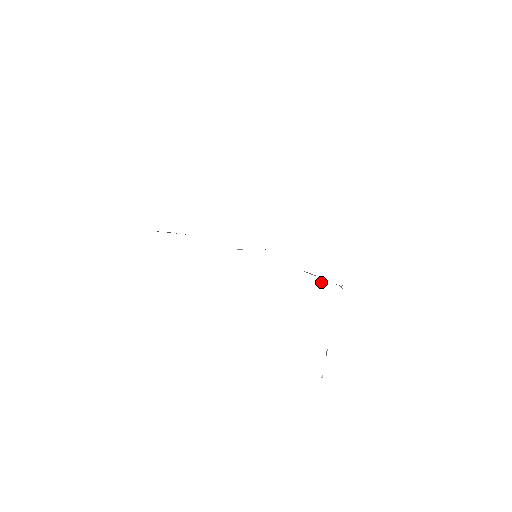
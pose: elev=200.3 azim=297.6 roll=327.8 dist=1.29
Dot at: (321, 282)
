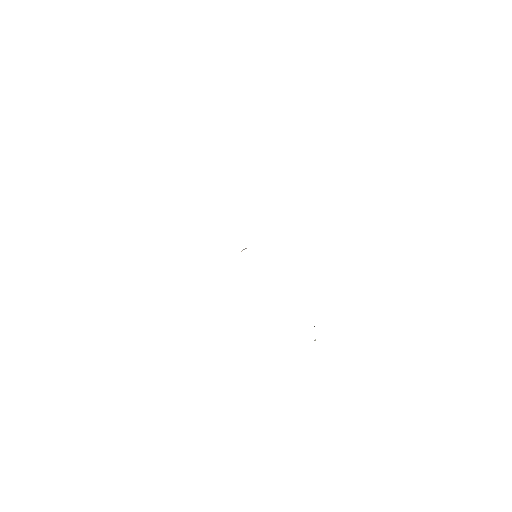
Dot at: occluded
